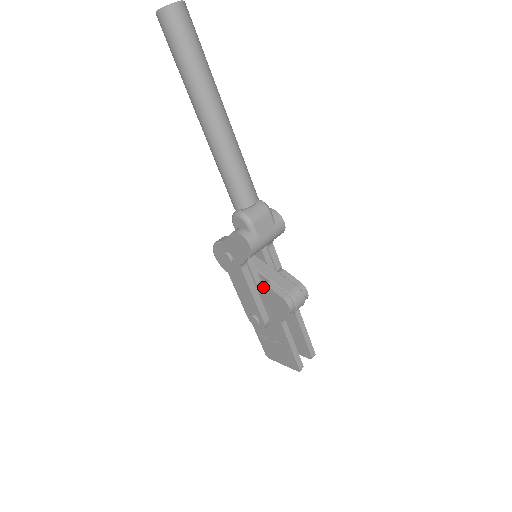
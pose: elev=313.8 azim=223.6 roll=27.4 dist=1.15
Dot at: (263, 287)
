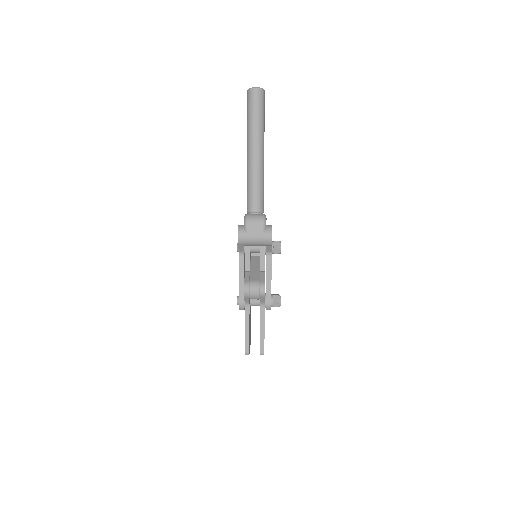
Dot at: occluded
